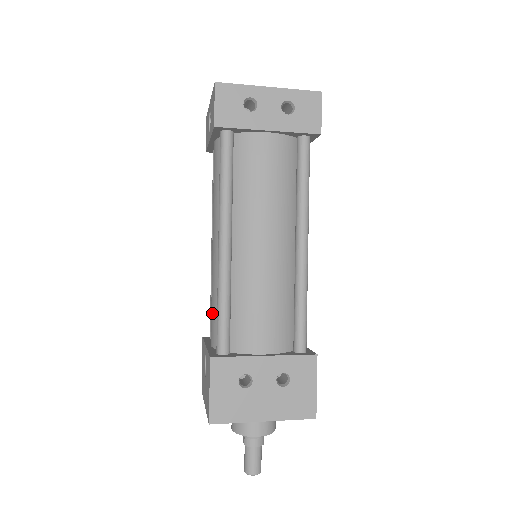
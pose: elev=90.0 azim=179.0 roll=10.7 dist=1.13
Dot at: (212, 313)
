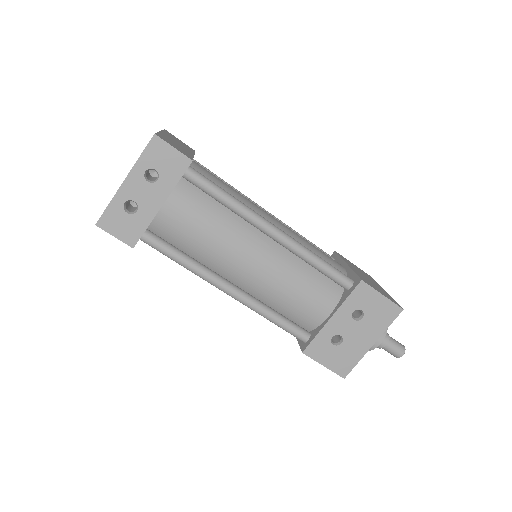
Dot at: occluded
